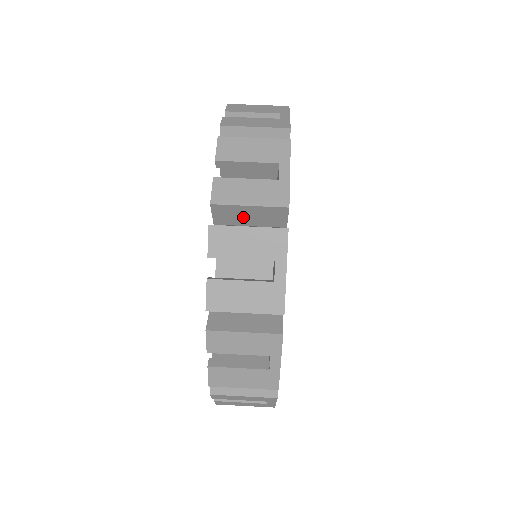
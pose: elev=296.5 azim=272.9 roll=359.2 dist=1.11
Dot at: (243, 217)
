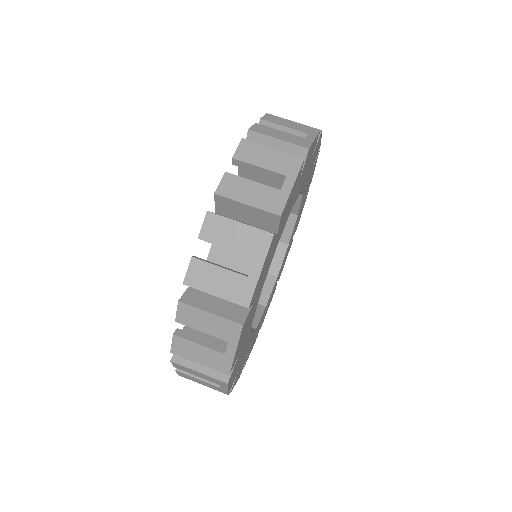
Dot at: occluded
